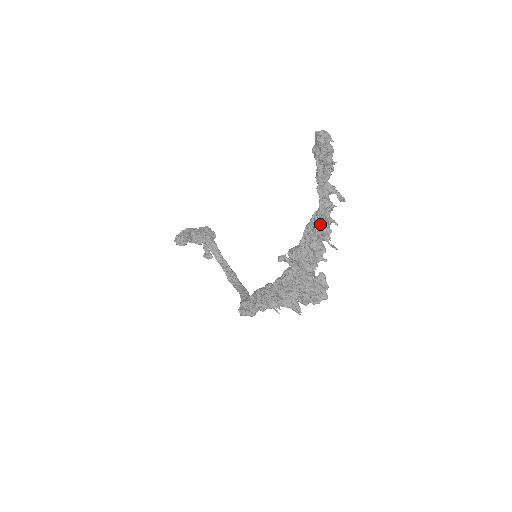
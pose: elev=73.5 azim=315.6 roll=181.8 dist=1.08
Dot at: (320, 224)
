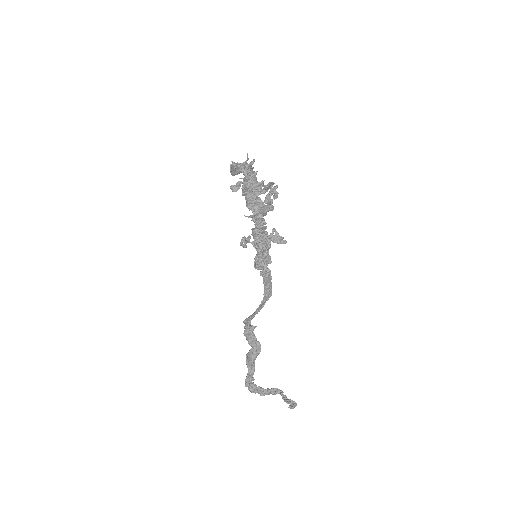
Dot at: (244, 169)
